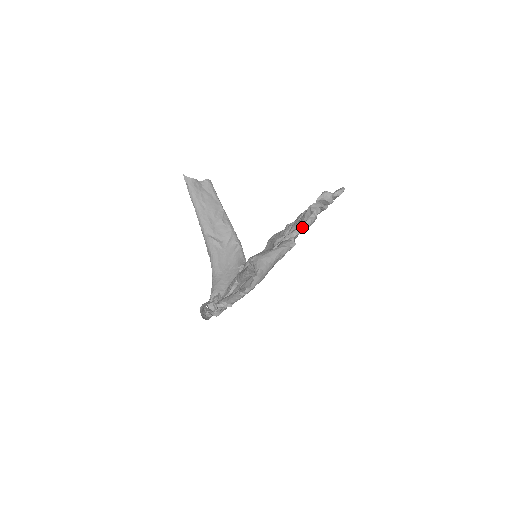
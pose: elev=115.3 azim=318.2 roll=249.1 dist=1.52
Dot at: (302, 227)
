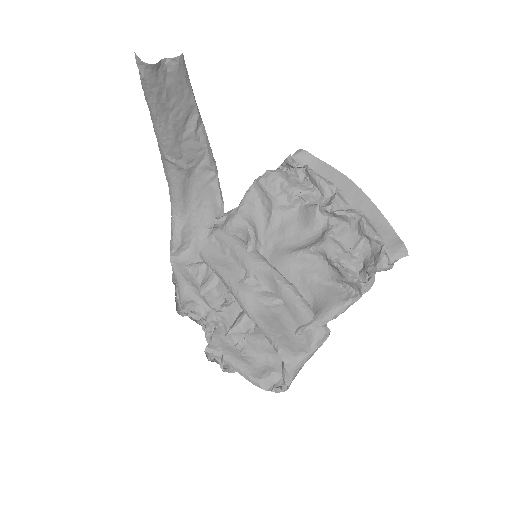
Dot at: (343, 311)
